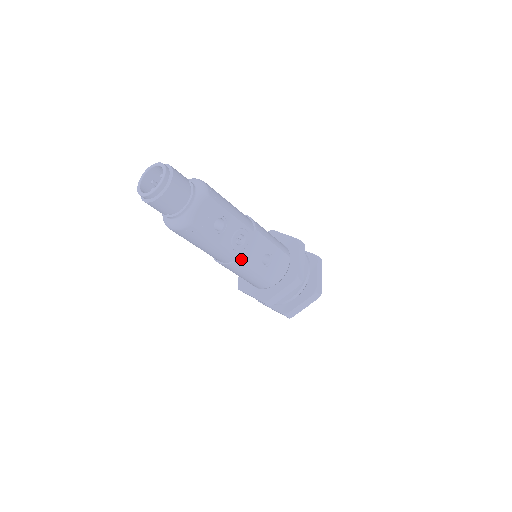
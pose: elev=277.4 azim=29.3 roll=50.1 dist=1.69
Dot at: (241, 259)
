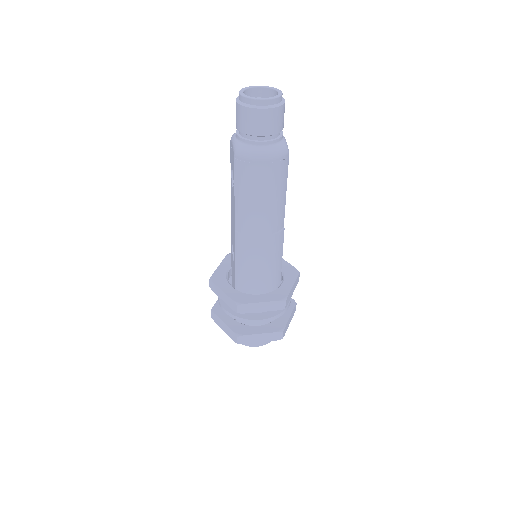
Dot at: (283, 230)
